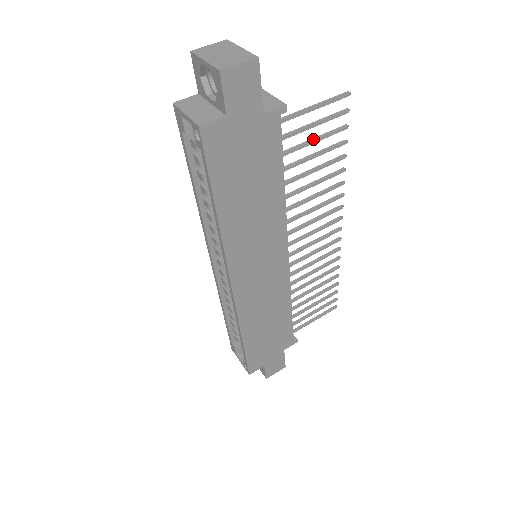
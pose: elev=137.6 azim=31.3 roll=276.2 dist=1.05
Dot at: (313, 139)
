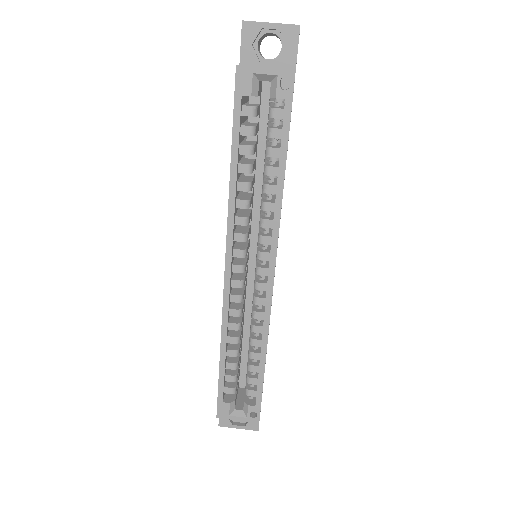
Dot at: occluded
